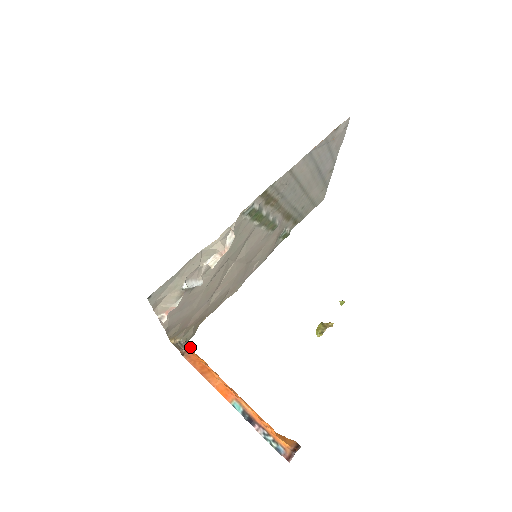
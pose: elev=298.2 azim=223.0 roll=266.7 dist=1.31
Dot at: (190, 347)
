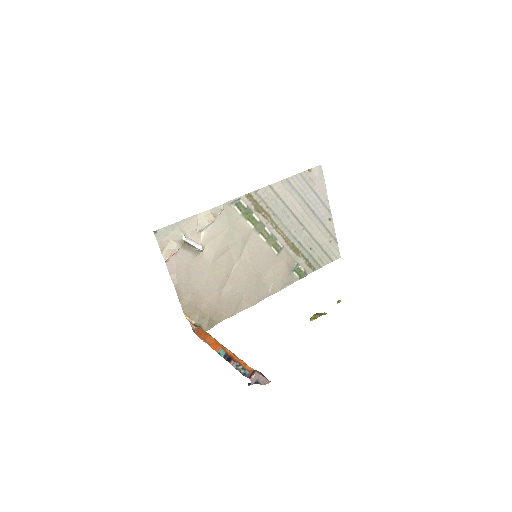
Dot at: occluded
